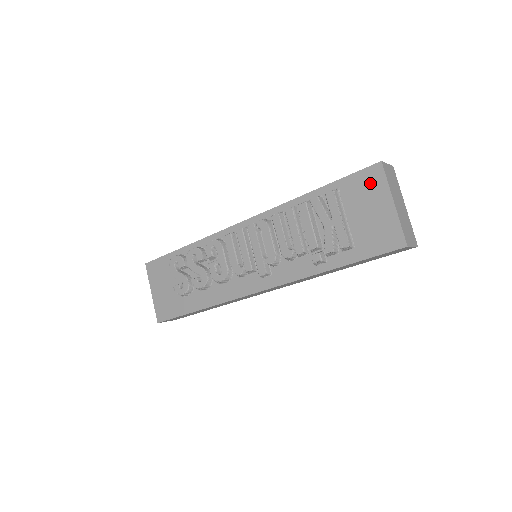
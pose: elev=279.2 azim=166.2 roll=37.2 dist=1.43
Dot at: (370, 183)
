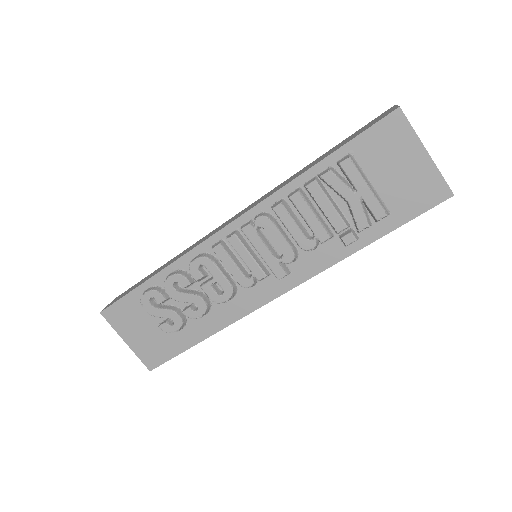
Dot at: (391, 136)
